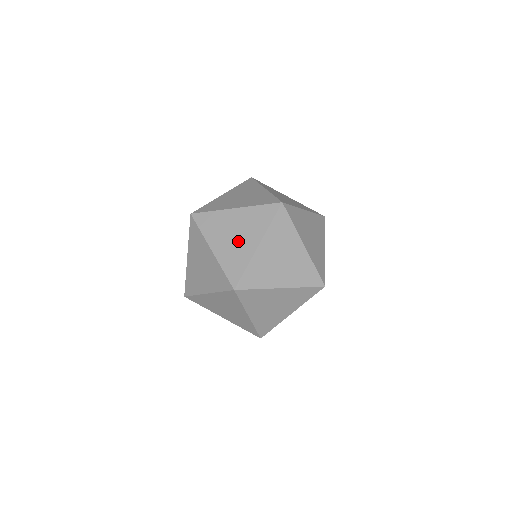
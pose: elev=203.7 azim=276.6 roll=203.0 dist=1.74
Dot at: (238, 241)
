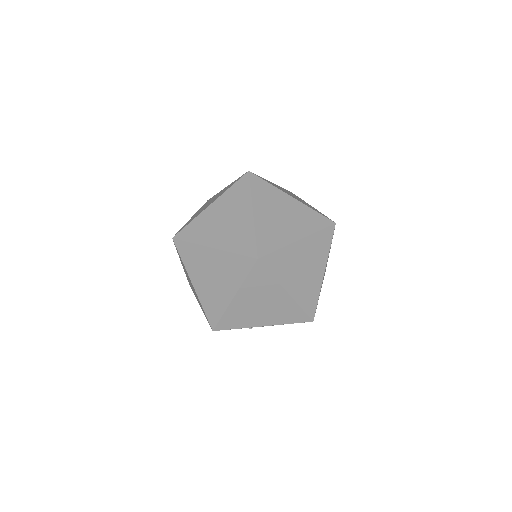
Dot at: (282, 223)
